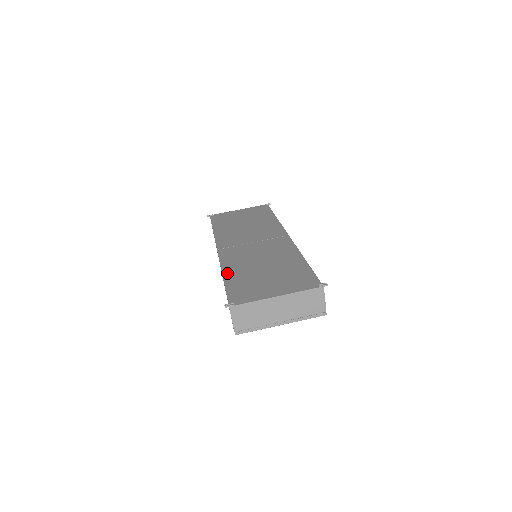
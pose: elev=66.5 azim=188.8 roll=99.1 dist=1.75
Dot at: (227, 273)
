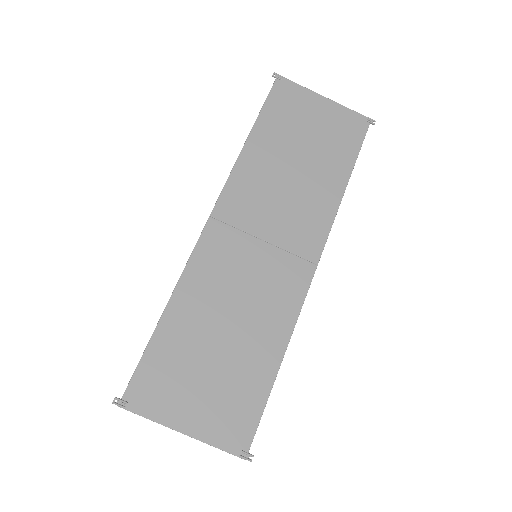
Dot at: (174, 307)
